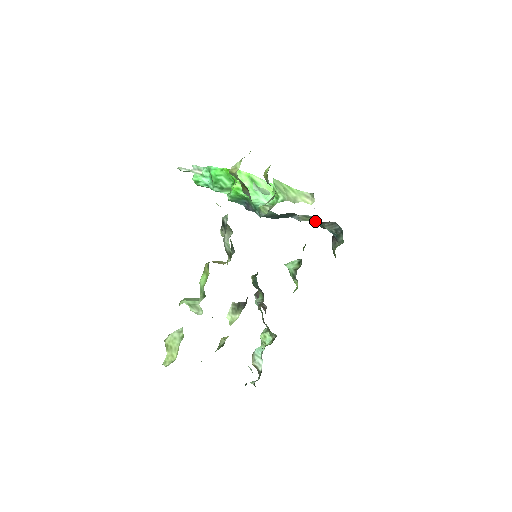
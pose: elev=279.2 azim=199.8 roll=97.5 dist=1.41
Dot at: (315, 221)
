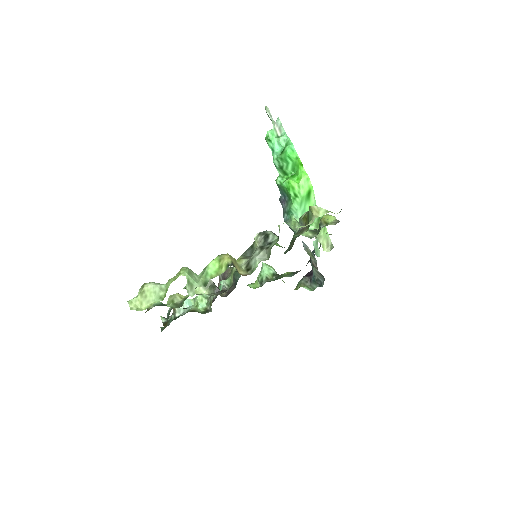
Dot at: (314, 263)
